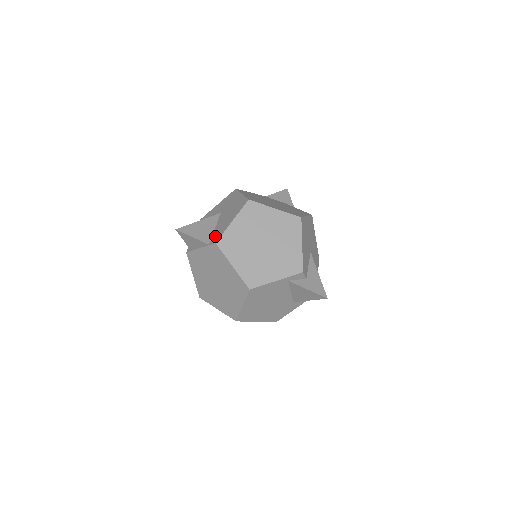
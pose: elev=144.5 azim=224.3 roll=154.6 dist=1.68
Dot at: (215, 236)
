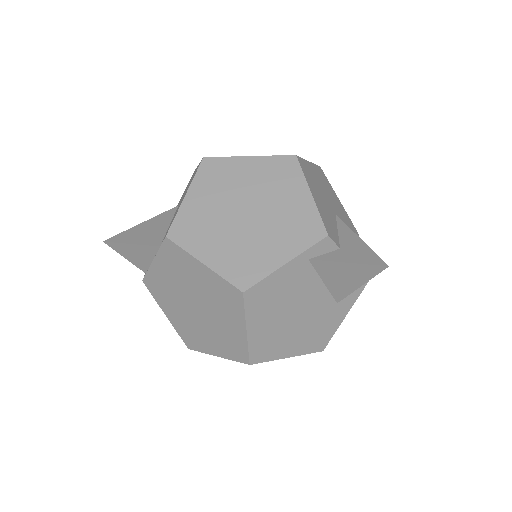
Dot at: occluded
